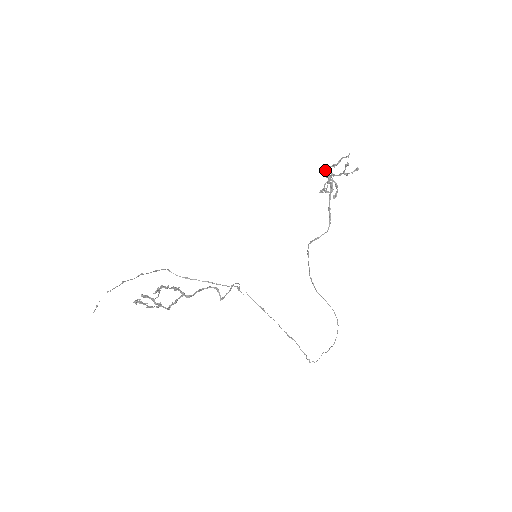
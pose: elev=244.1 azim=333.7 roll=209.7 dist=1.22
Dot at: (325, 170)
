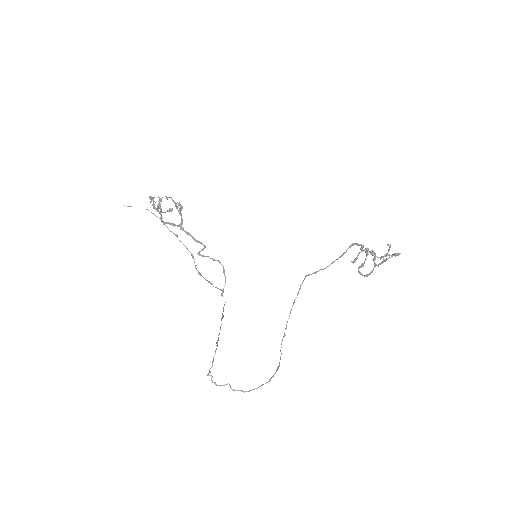
Dot at: (369, 251)
